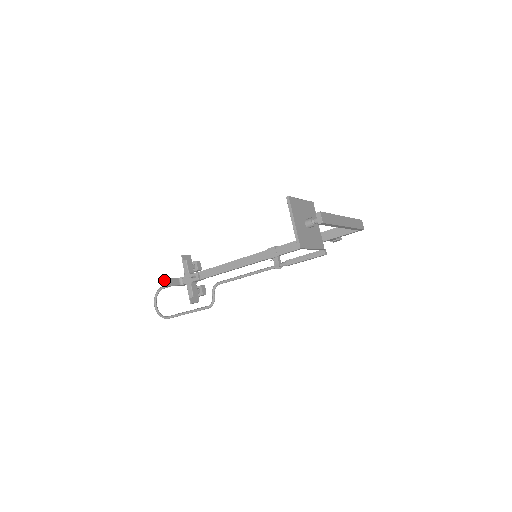
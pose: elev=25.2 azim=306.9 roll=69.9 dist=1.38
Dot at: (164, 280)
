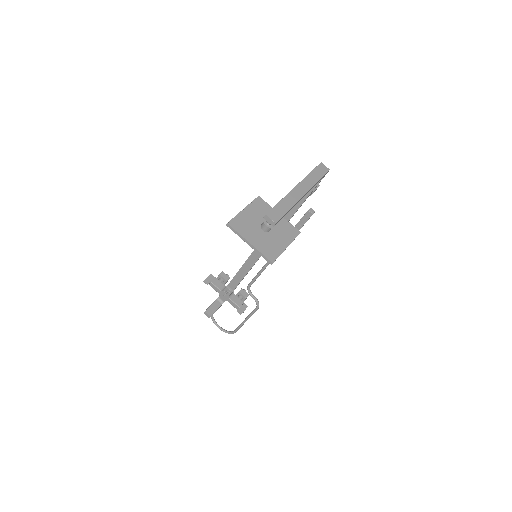
Dot at: (205, 313)
